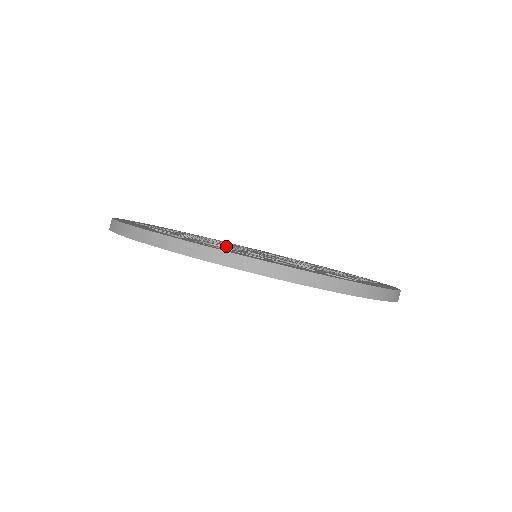
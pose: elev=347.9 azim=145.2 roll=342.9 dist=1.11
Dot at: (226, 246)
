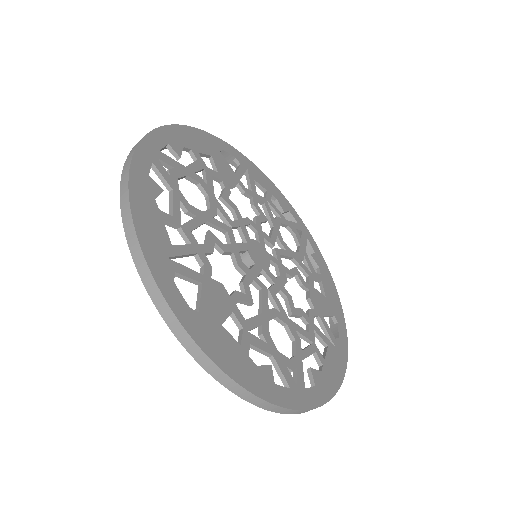
Dot at: (224, 213)
